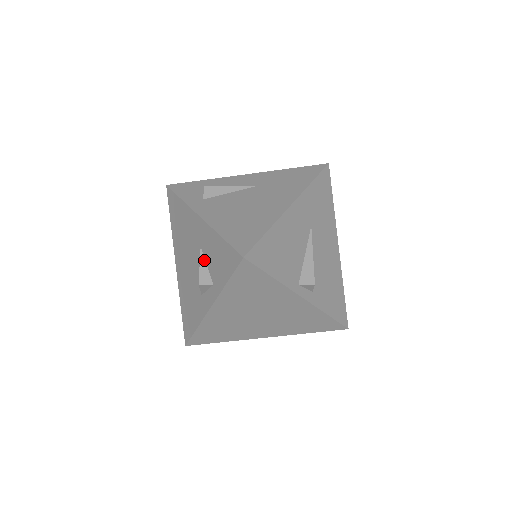
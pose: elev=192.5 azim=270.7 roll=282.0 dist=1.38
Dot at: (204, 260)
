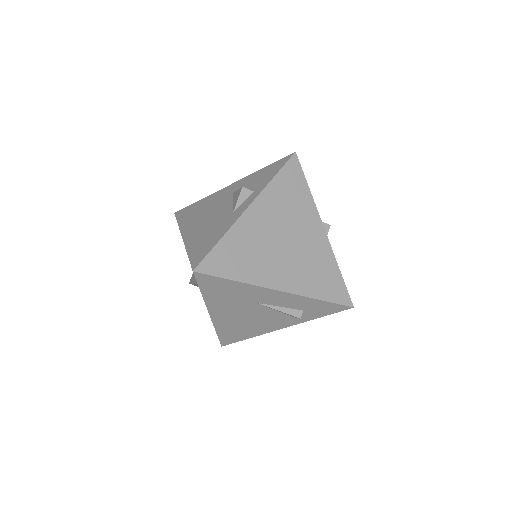
Dot at: occluded
